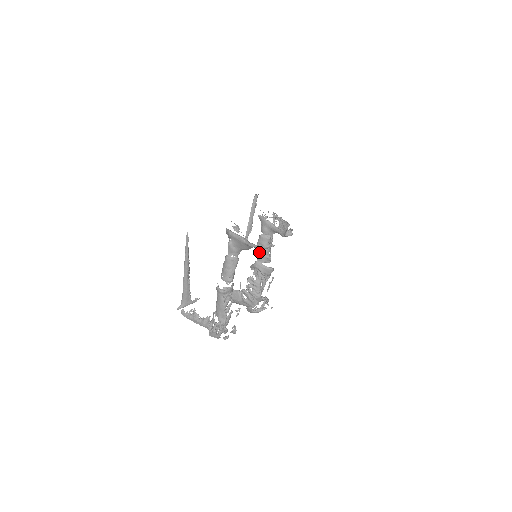
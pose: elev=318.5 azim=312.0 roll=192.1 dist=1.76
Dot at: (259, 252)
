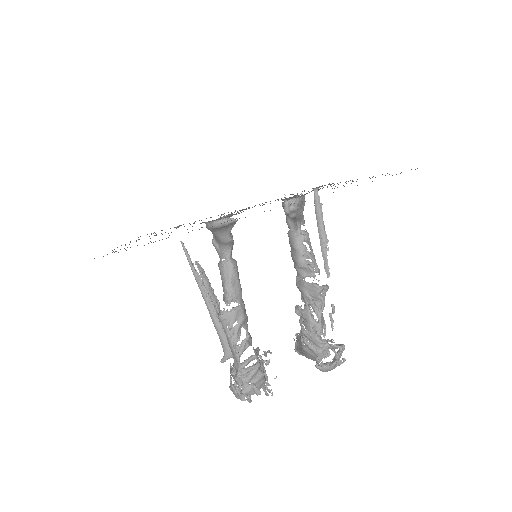
Dot at: (294, 261)
